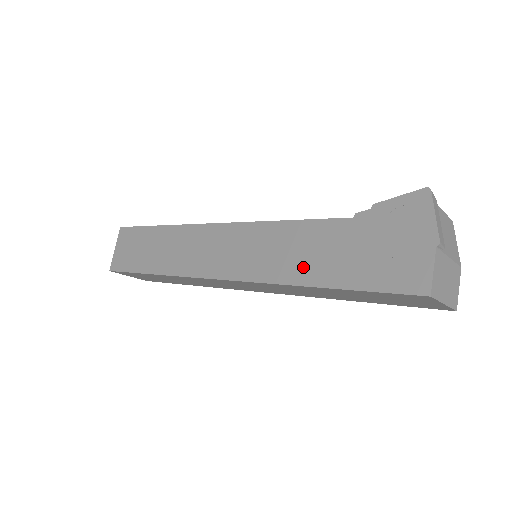
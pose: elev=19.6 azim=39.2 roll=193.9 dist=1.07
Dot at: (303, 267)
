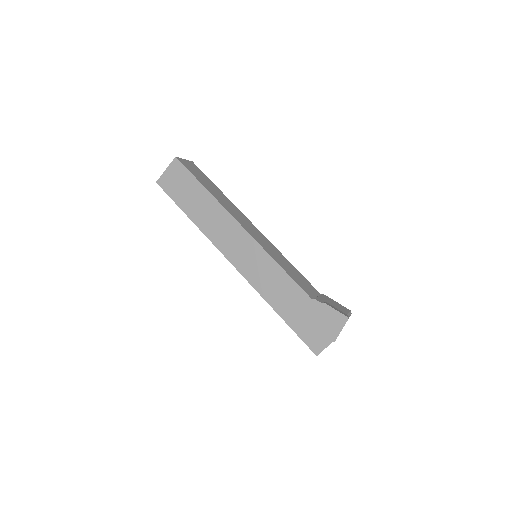
Dot at: (277, 299)
